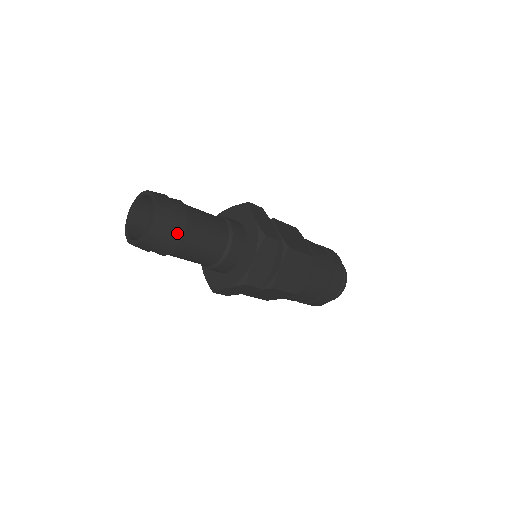
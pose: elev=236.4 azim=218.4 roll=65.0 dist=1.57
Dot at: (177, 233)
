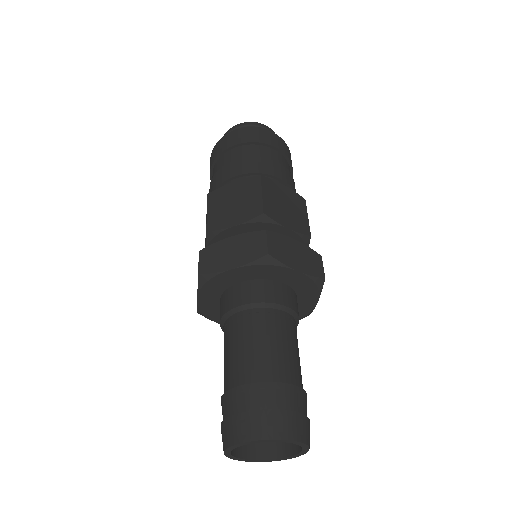
Dot at: occluded
